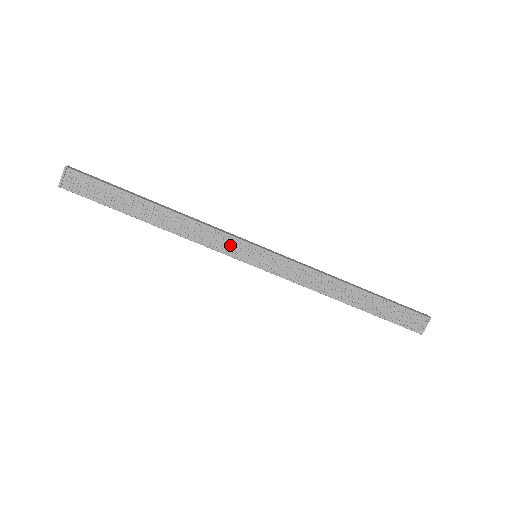
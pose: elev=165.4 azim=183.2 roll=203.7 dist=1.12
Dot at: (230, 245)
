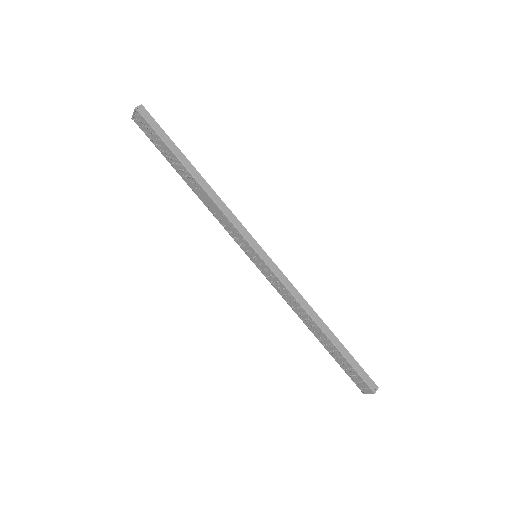
Dot at: (238, 237)
